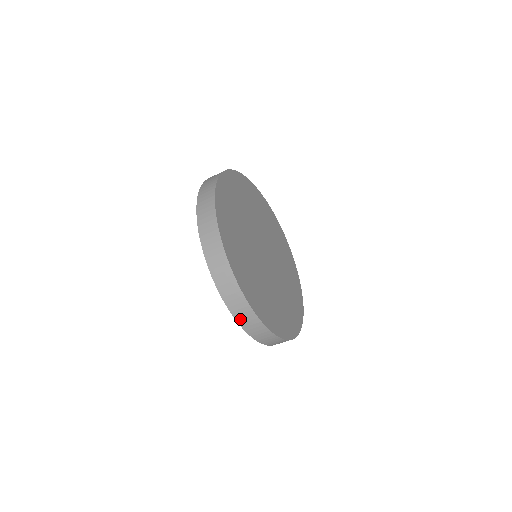
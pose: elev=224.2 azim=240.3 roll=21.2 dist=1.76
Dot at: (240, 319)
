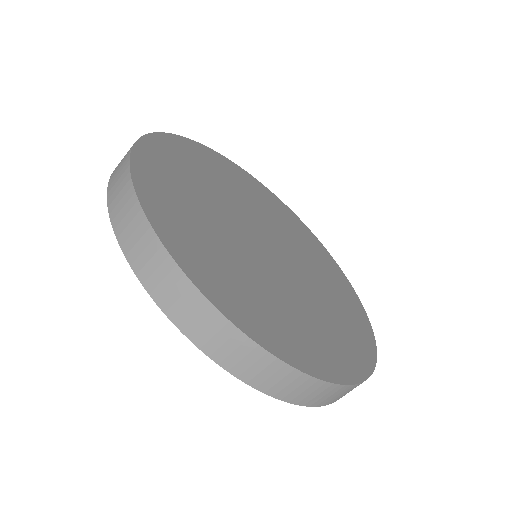
Dot at: (148, 278)
